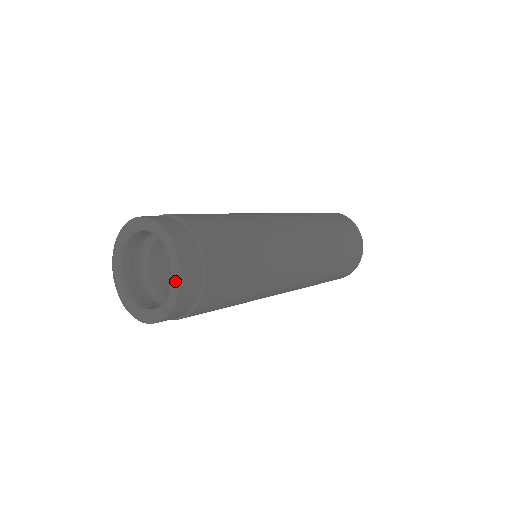
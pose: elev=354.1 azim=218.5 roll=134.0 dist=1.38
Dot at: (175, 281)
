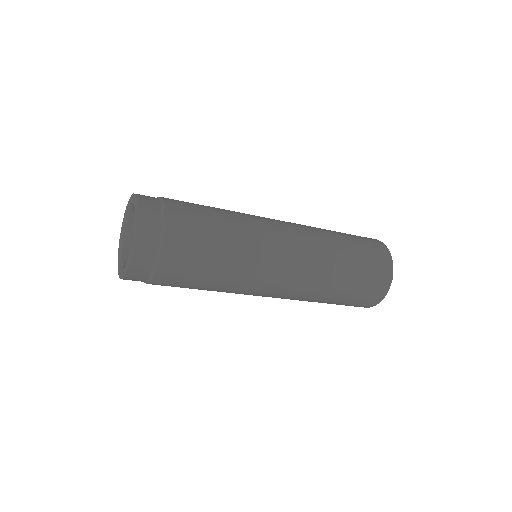
Dot at: (134, 231)
